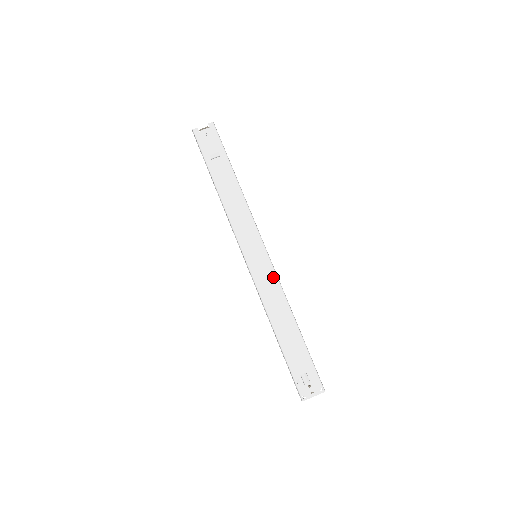
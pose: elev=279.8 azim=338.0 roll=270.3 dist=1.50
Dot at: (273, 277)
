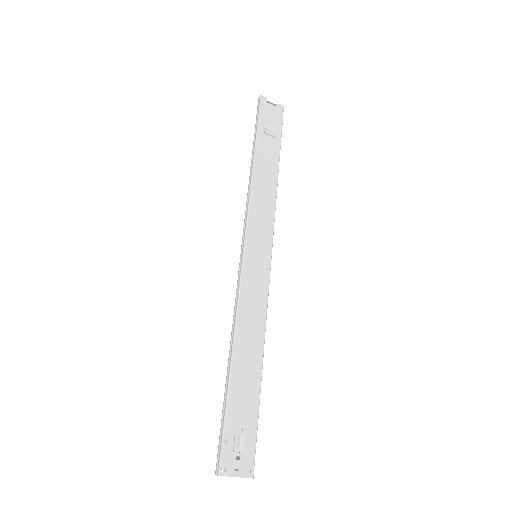
Dot at: (264, 291)
